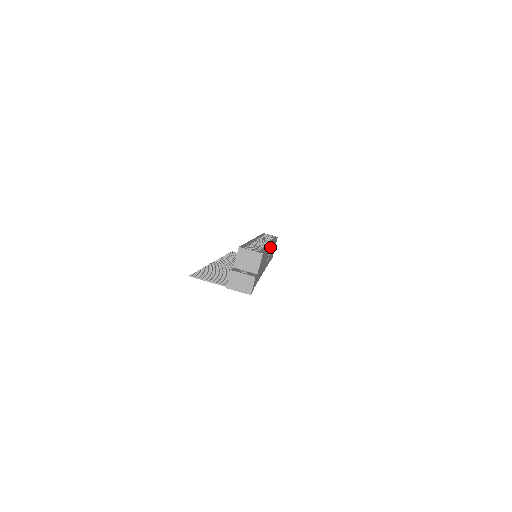
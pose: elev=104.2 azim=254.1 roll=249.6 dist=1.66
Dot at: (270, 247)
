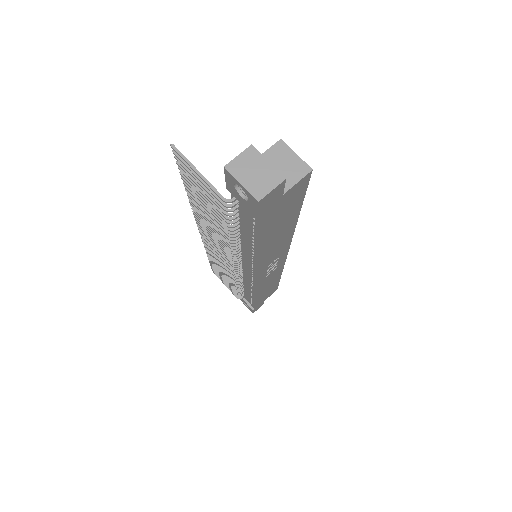
Dot at: (286, 248)
